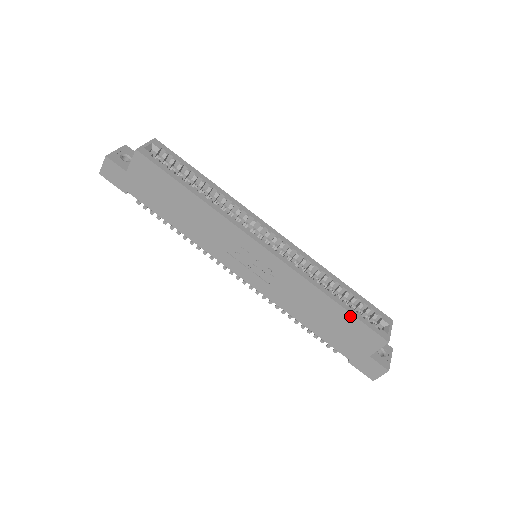
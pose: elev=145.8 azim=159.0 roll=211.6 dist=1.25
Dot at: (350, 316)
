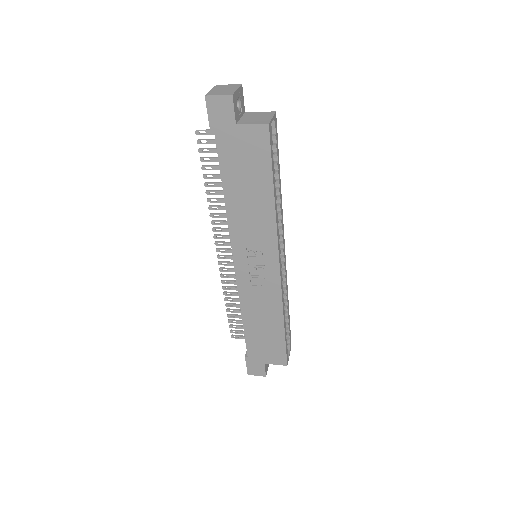
Dot at: (283, 340)
